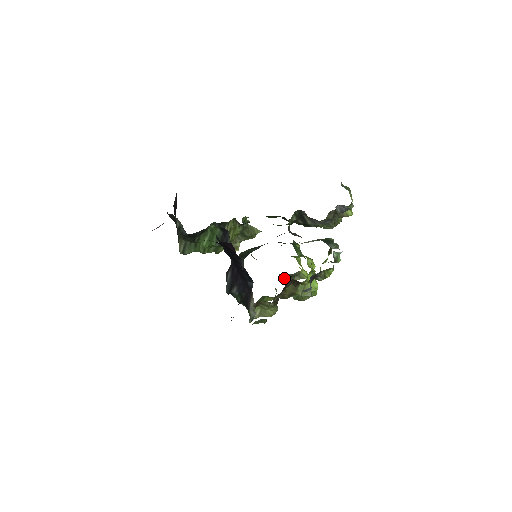
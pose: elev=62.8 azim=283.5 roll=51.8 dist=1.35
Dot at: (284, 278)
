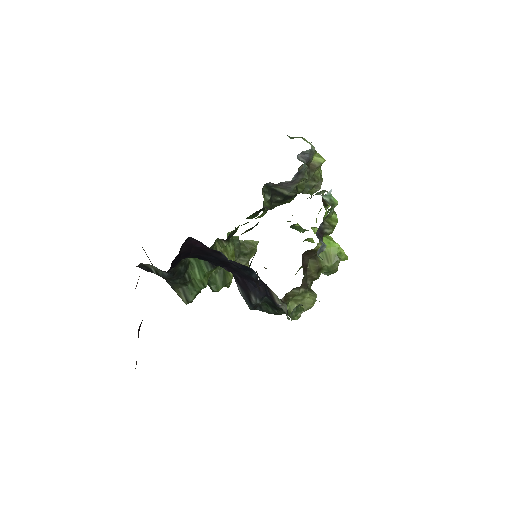
Dot at: occluded
